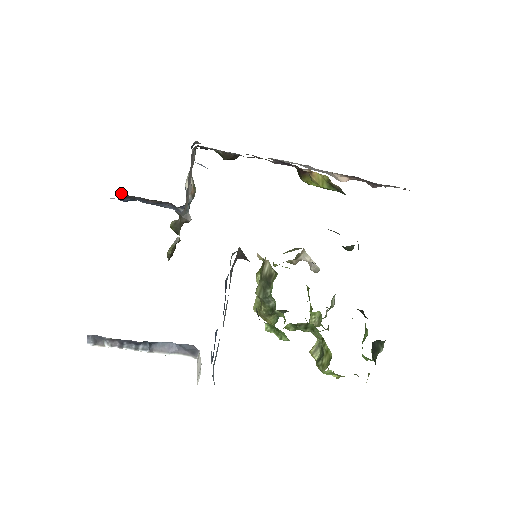
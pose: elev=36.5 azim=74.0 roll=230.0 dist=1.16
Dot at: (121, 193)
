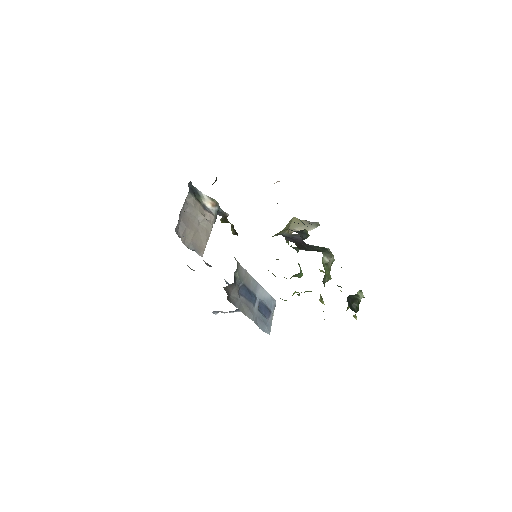
Dot at: occluded
